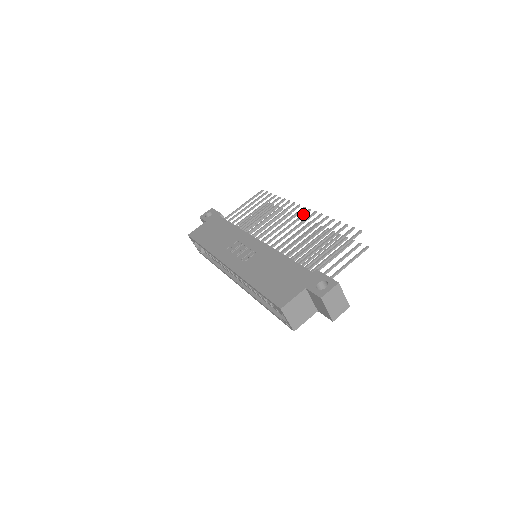
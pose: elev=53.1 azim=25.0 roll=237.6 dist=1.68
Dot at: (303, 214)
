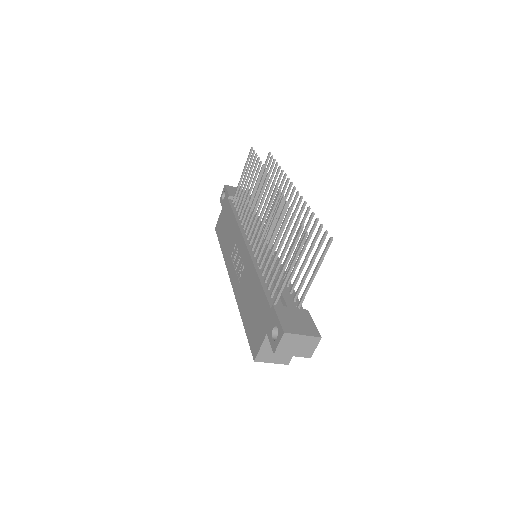
Dot at: (272, 197)
